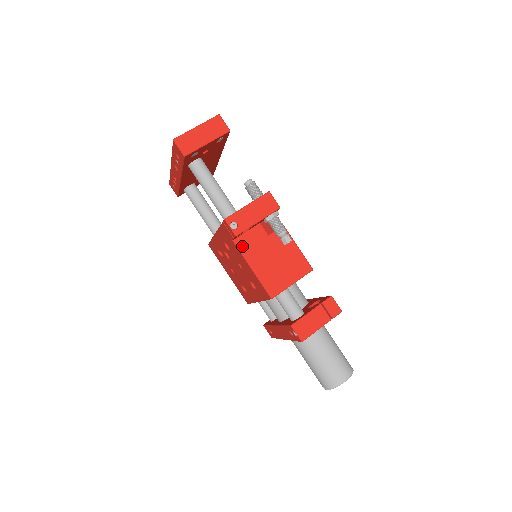
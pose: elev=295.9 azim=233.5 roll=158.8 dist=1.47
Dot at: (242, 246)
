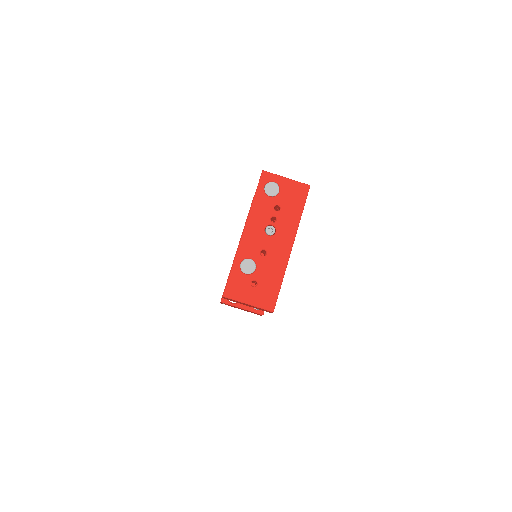
Dot at: occluded
